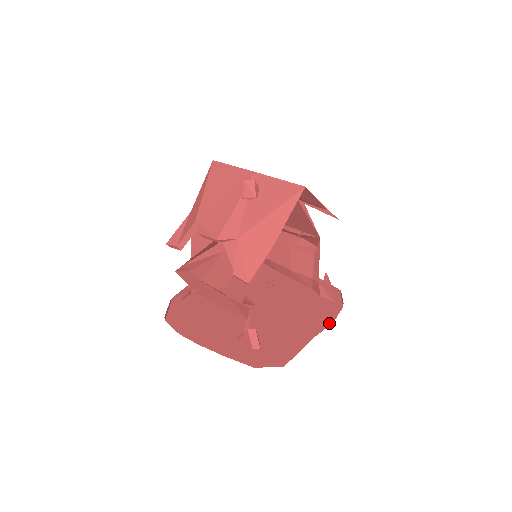
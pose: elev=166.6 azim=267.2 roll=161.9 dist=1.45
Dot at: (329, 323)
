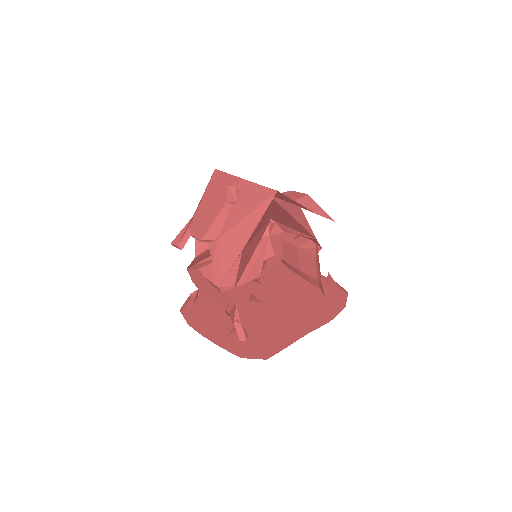
Dot at: (325, 322)
